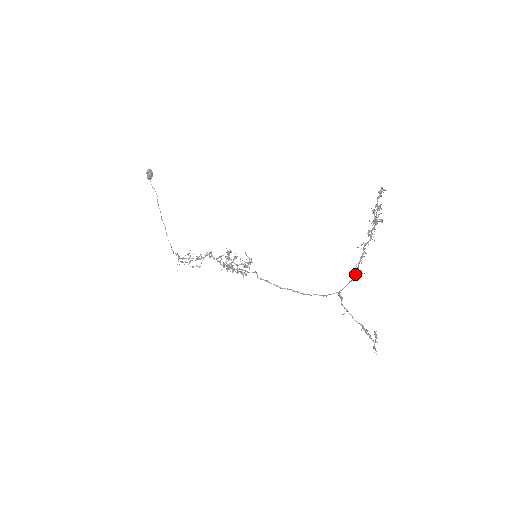
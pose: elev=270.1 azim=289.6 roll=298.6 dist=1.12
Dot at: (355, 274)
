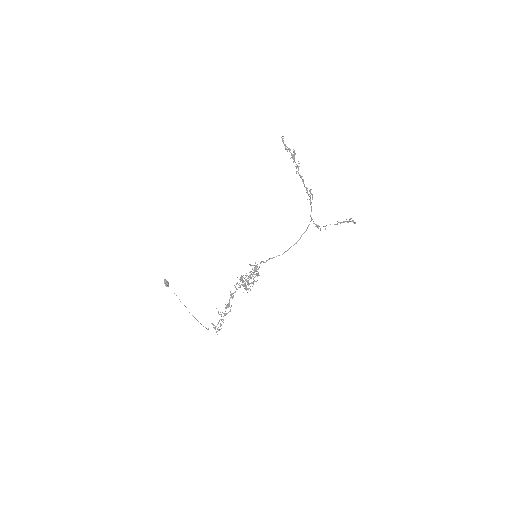
Dot at: (309, 196)
